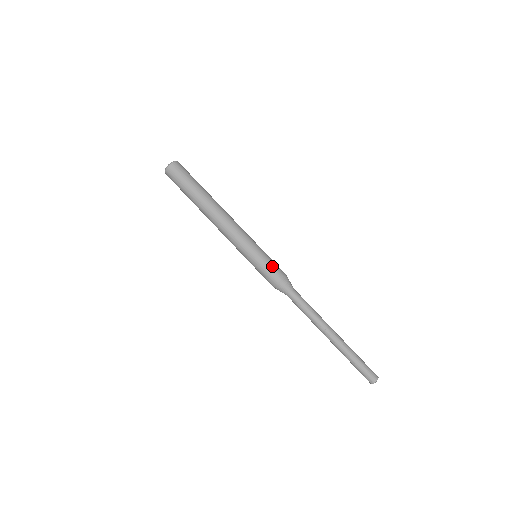
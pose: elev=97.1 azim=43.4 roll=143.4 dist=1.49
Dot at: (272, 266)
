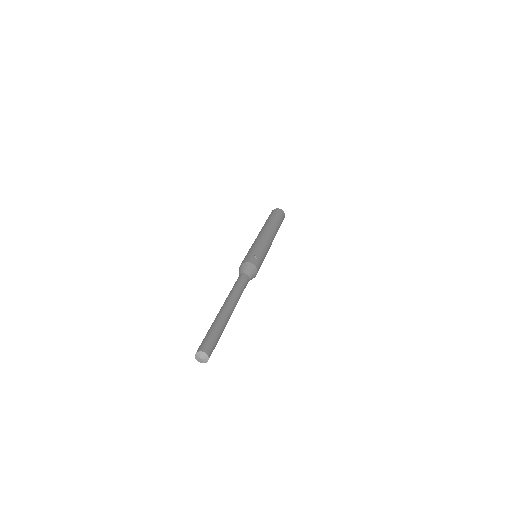
Dot at: (254, 256)
